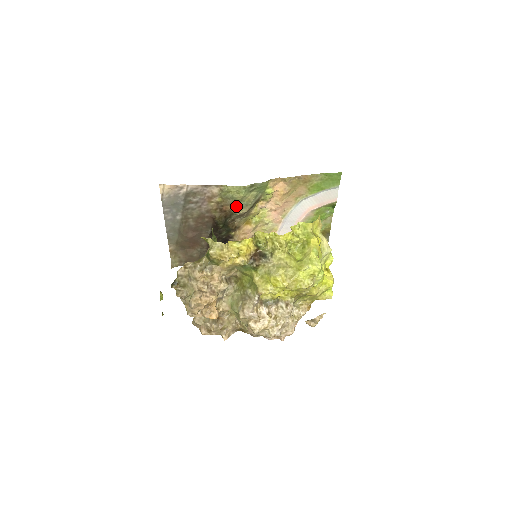
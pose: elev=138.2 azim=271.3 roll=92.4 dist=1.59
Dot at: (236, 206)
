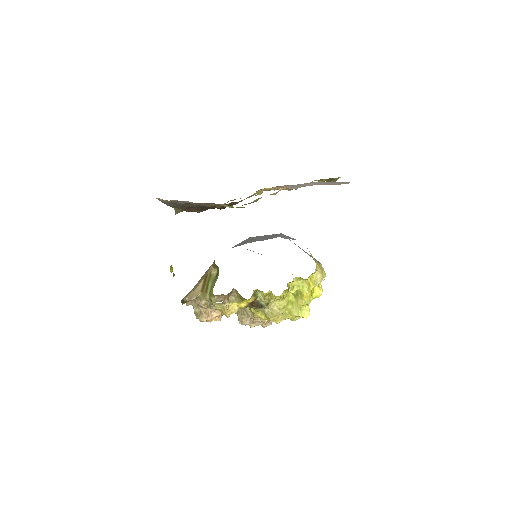
Dot at: occluded
